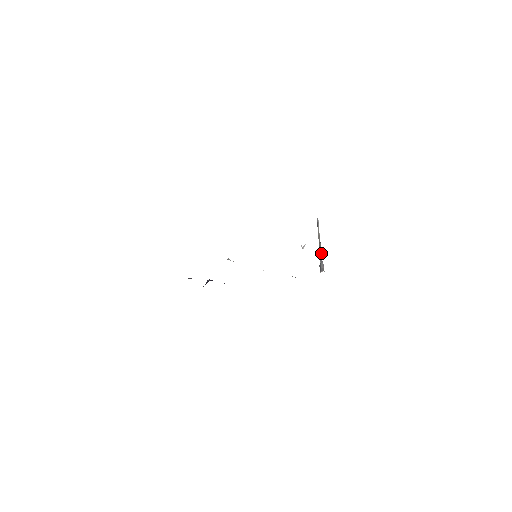
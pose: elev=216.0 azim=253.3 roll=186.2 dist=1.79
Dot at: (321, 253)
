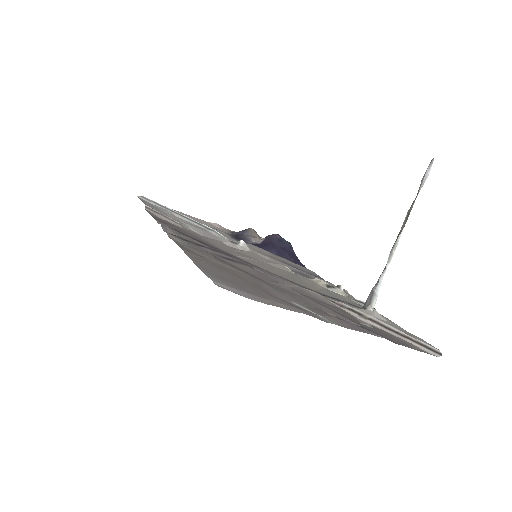
Dot at: (387, 262)
